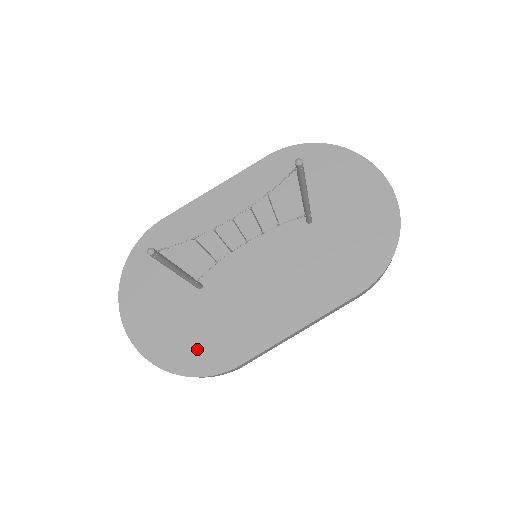
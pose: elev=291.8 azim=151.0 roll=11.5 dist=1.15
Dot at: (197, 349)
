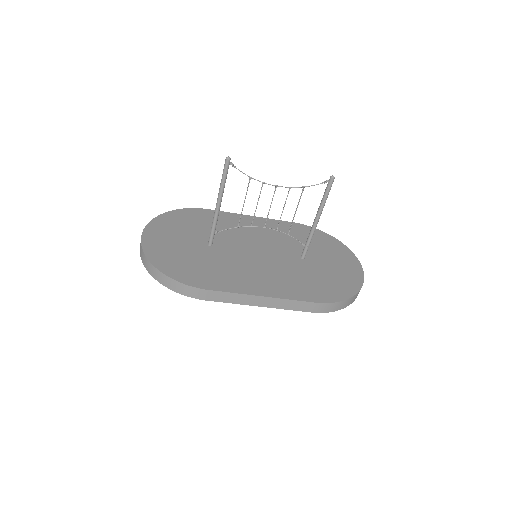
Dot at: (184, 267)
